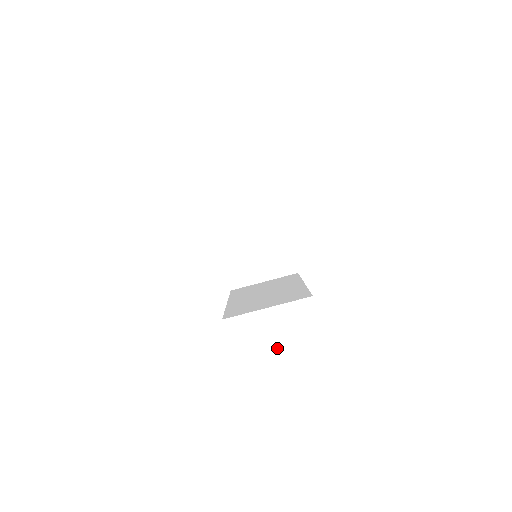
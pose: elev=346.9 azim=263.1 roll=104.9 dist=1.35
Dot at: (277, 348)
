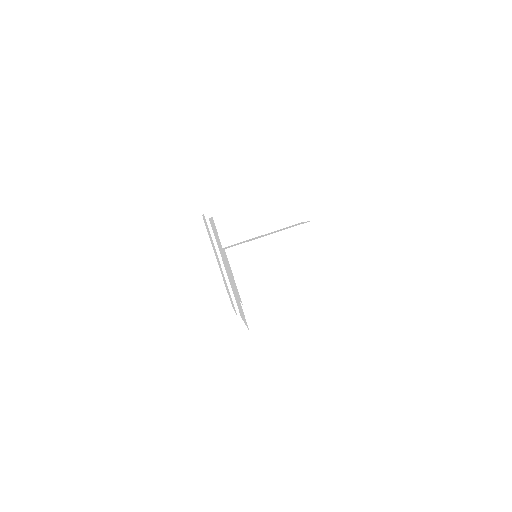
Dot at: occluded
